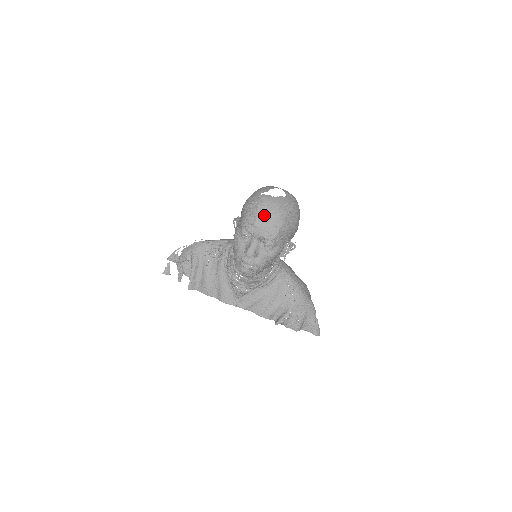
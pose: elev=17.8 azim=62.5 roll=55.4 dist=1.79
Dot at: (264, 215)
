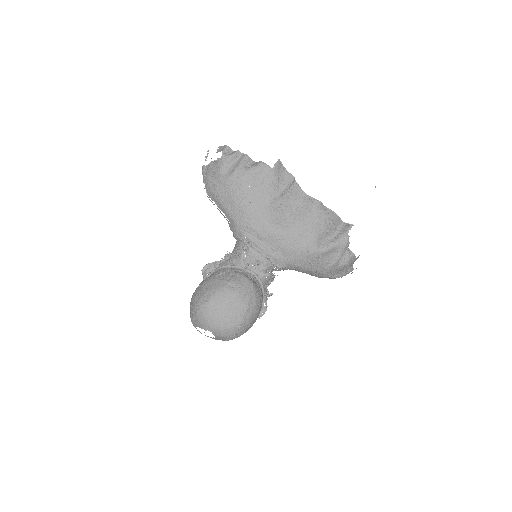
Dot at: occluded
